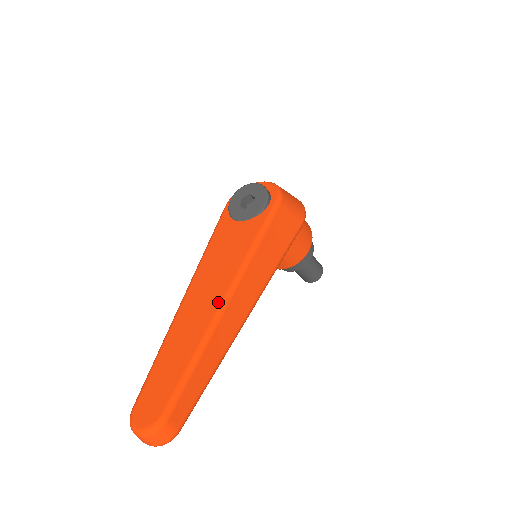
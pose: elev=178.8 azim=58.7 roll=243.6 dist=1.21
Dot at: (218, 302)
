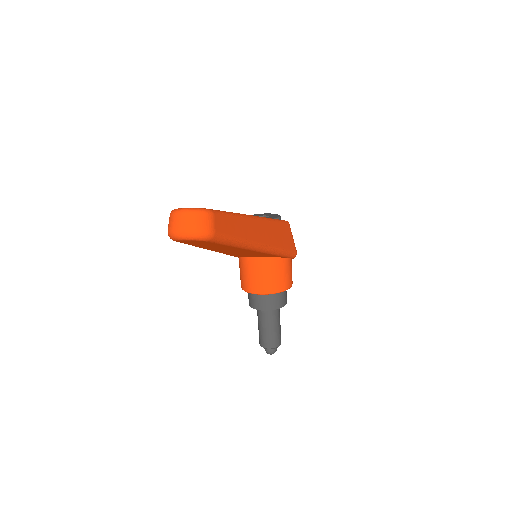
Dot at: occluded
